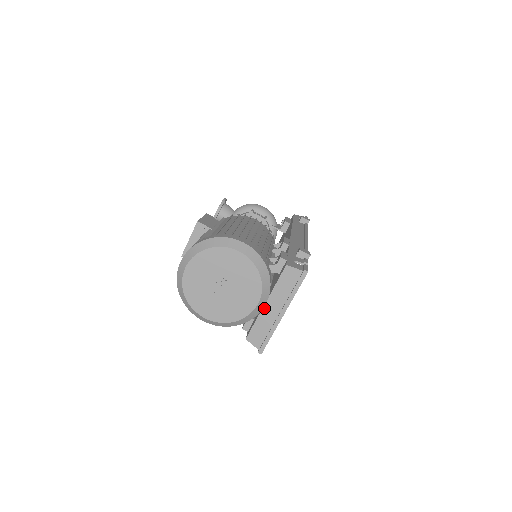
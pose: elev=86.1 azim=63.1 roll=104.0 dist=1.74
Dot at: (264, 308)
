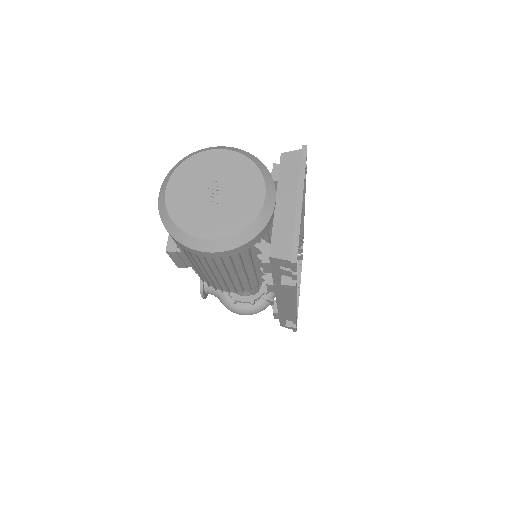
Dot at: (276, 209)
